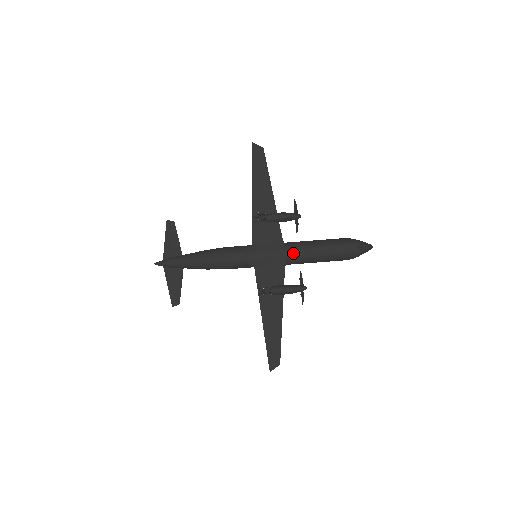
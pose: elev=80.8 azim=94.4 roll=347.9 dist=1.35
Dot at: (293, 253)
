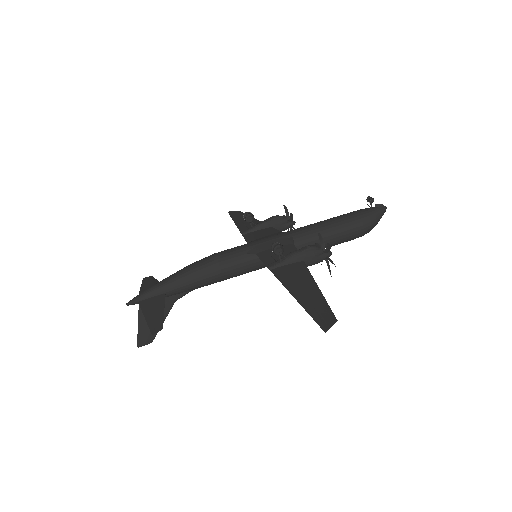
Dot at: (297, 230)
